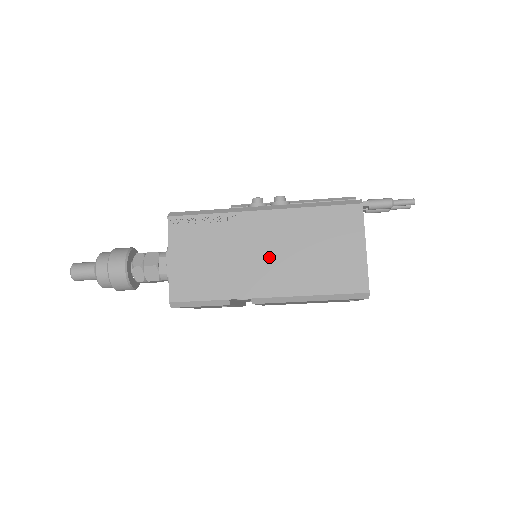
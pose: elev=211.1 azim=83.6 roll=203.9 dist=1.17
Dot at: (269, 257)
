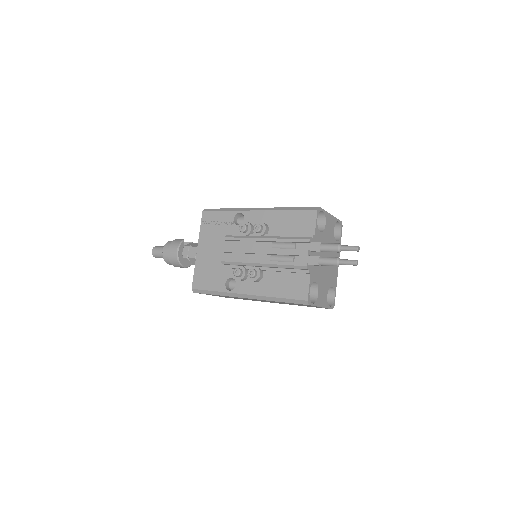
Dot at: occluded
